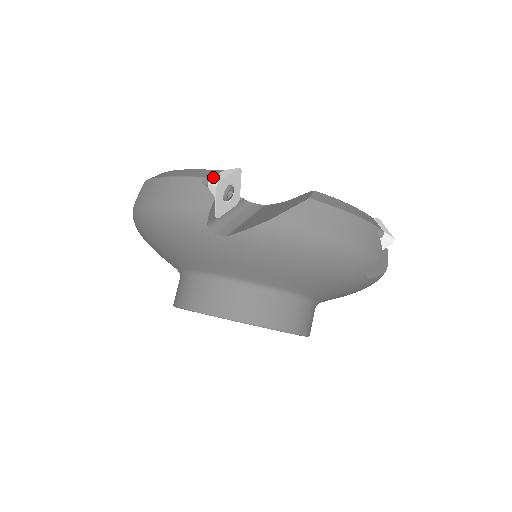
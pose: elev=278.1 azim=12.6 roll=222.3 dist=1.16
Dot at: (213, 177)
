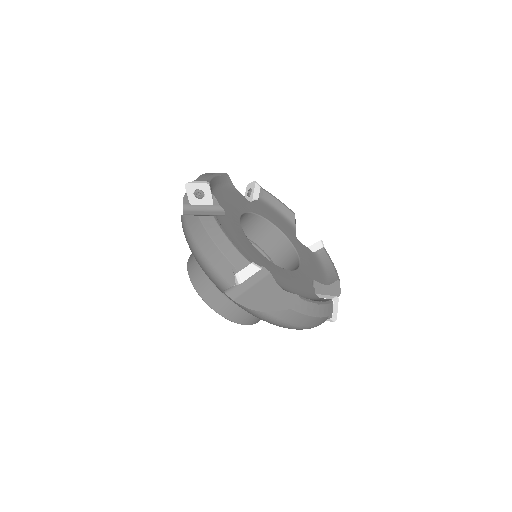
Dot at: (241, 272)
